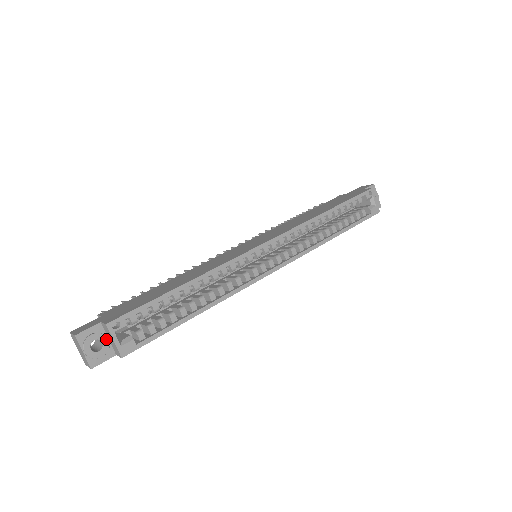
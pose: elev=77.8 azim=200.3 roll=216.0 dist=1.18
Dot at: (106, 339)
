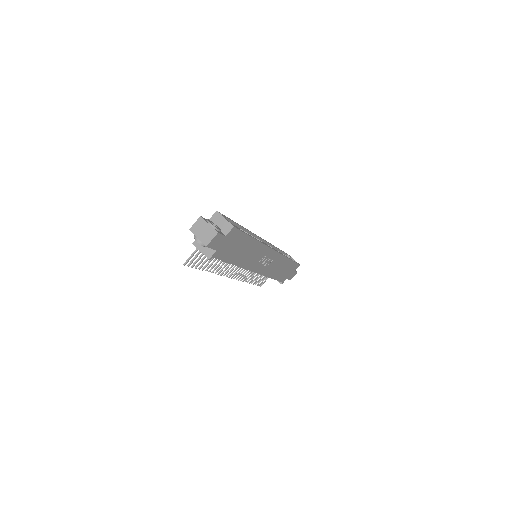
Dot at: (216, 226)
